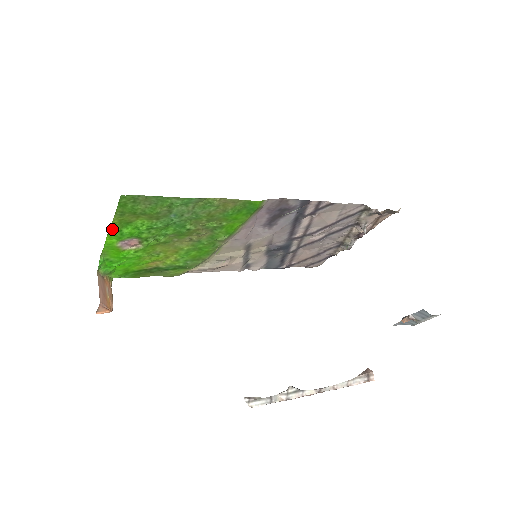
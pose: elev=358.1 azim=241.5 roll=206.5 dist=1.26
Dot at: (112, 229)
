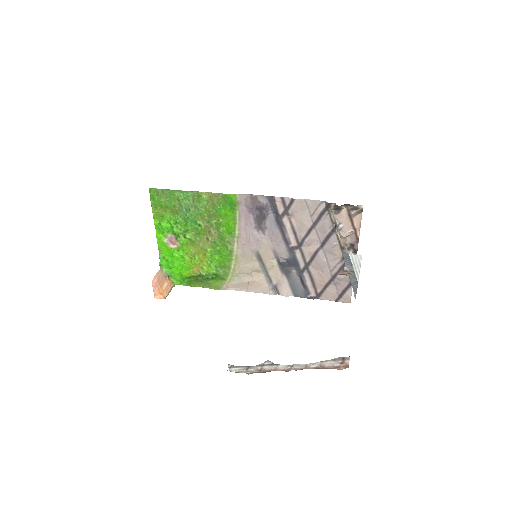
Dot at: (155, 222)
